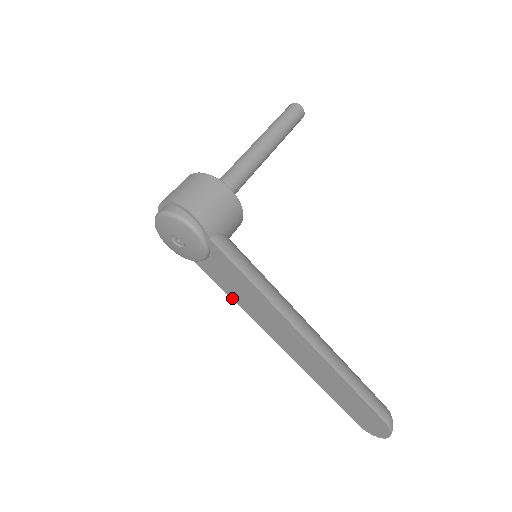
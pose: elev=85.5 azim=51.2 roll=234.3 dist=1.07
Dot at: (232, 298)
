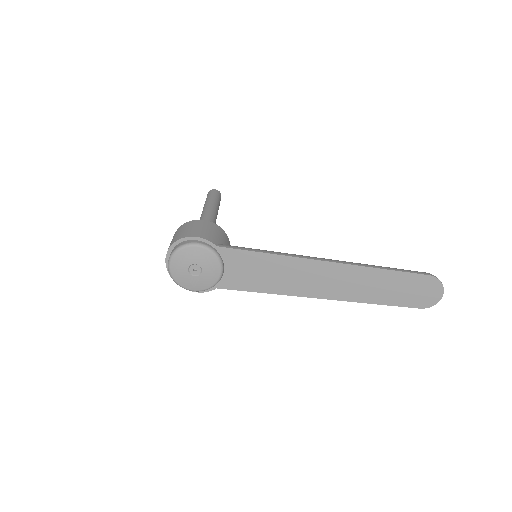
Dot at: (261, 292)
